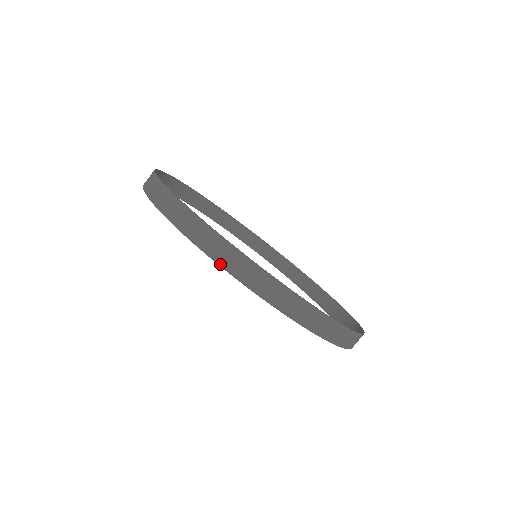
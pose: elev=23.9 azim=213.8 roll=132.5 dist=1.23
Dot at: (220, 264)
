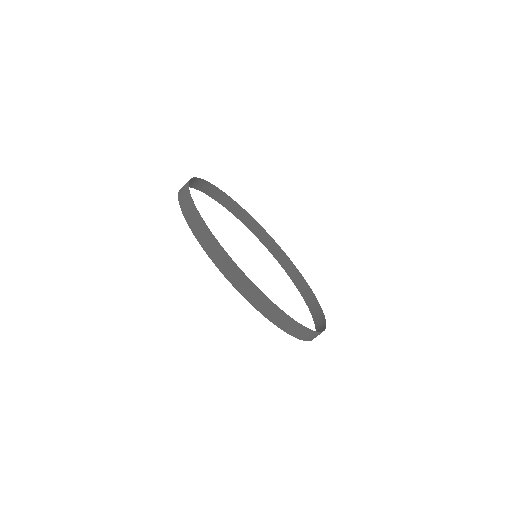
Dot at: occluded
